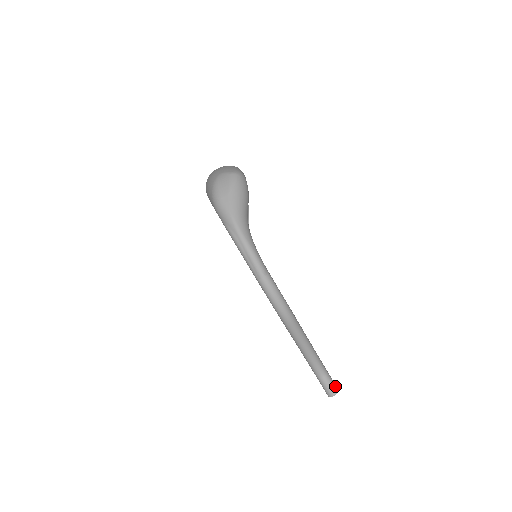
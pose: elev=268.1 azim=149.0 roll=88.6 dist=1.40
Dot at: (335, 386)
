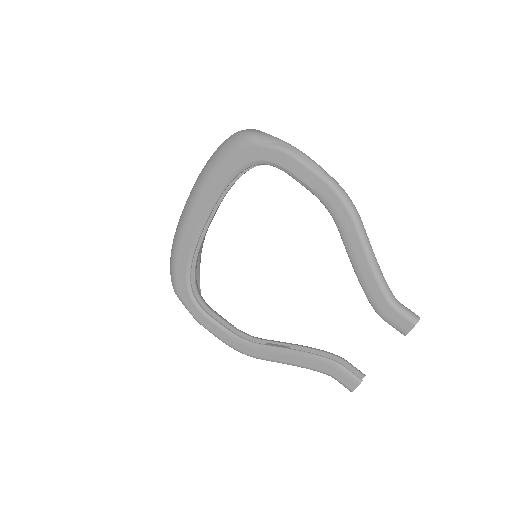
Dot at: (413, 313)
